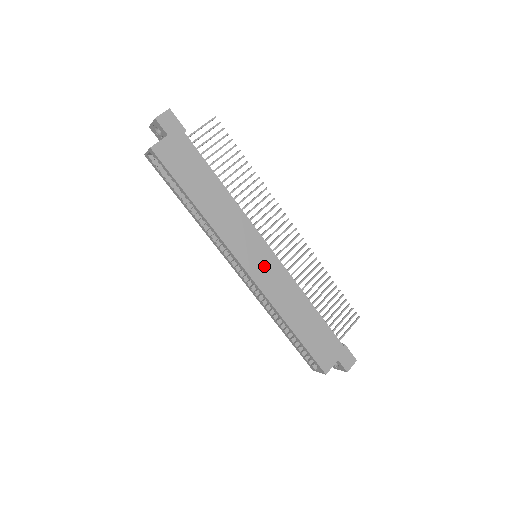
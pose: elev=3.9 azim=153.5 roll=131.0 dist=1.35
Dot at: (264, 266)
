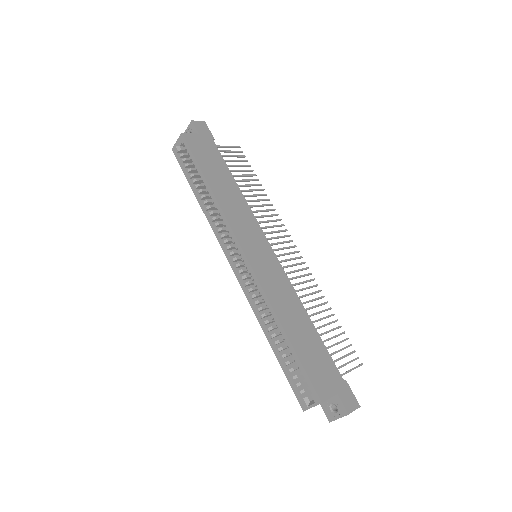
Dot at: (264, 260)
